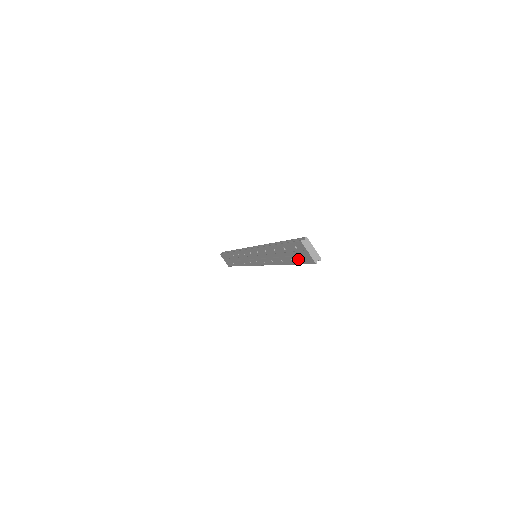
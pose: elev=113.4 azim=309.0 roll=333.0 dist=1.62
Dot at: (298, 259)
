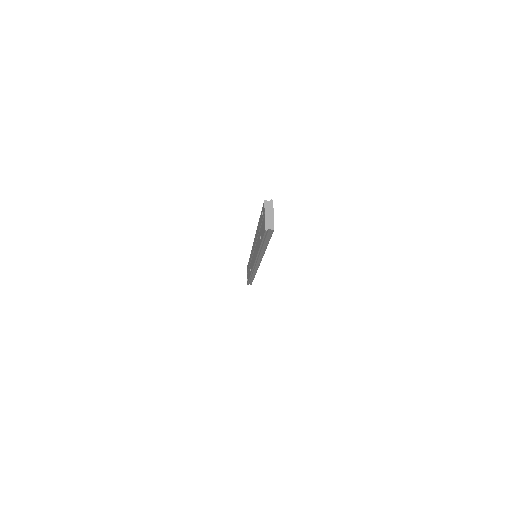
Dot at: (262, 232)
